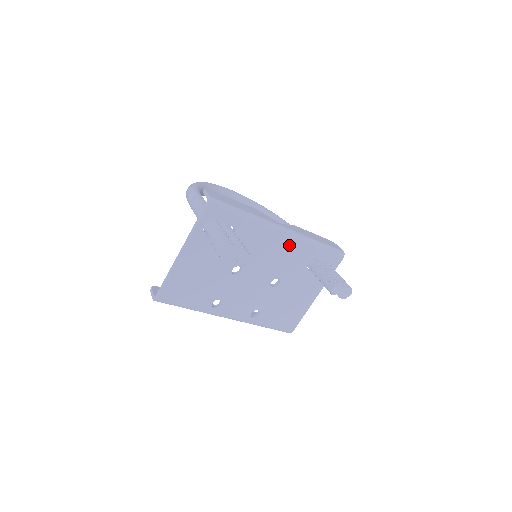
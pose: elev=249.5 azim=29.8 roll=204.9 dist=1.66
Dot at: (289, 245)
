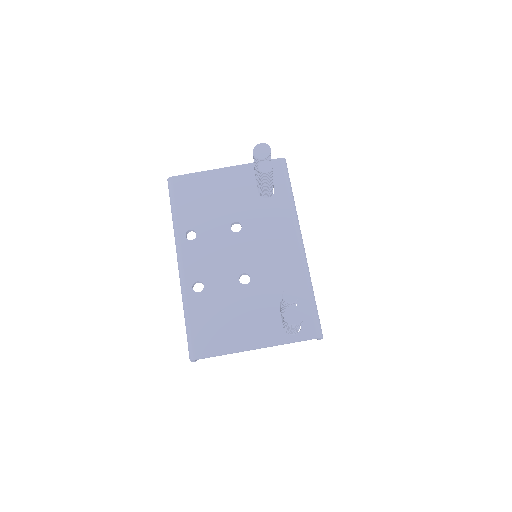
Dot at: (291, 258)
